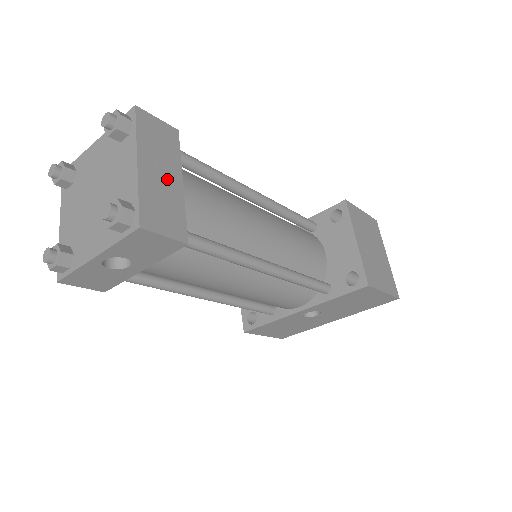
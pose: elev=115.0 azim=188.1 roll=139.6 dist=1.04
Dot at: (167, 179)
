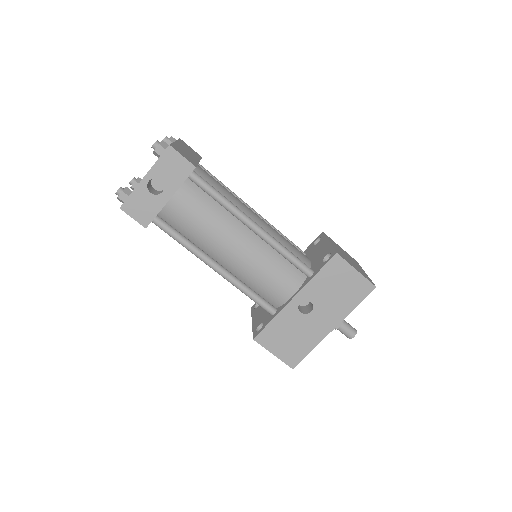
Dot at: (190, 154)
